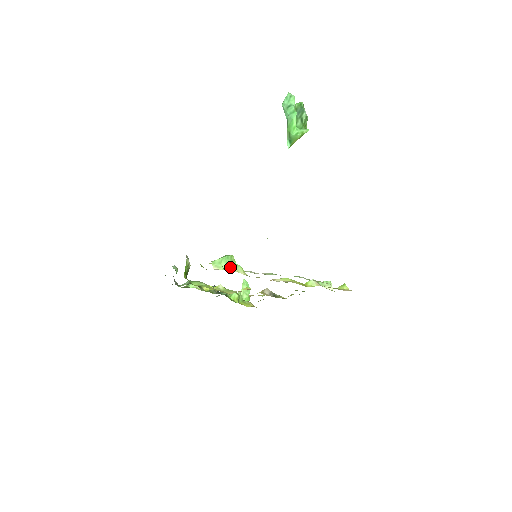
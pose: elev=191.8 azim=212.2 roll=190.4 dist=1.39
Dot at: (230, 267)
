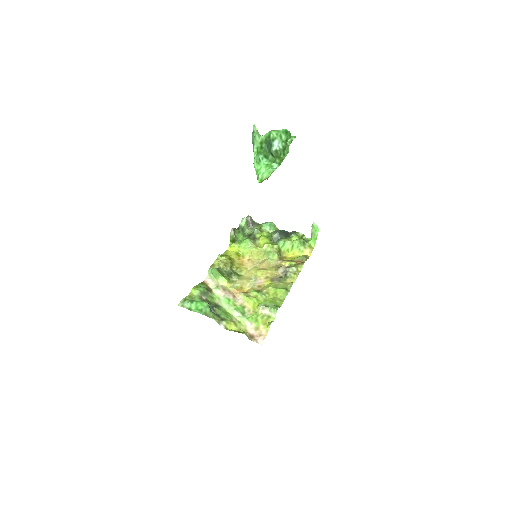
Dot at: (215, 277)
